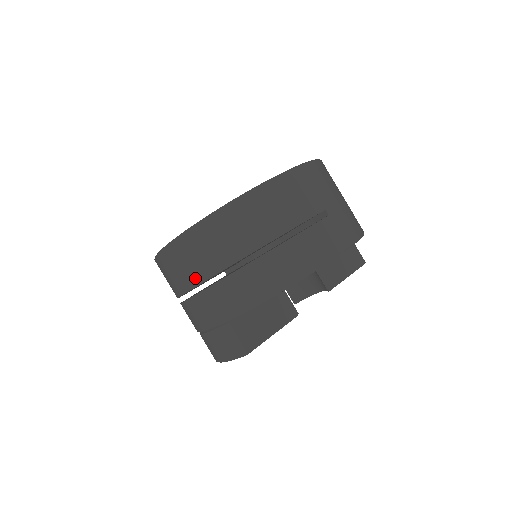
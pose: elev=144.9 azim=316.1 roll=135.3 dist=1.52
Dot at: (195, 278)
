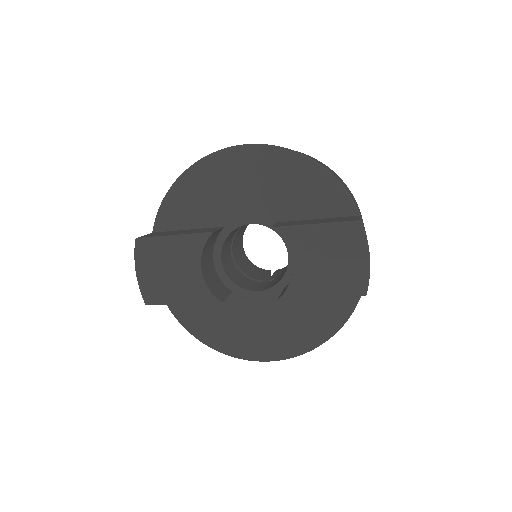
Dot at: occluded
